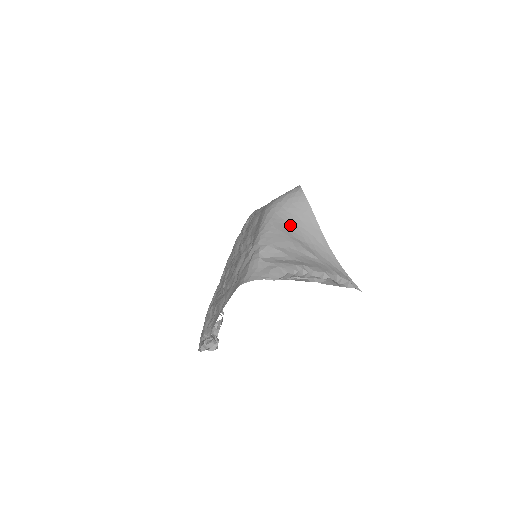
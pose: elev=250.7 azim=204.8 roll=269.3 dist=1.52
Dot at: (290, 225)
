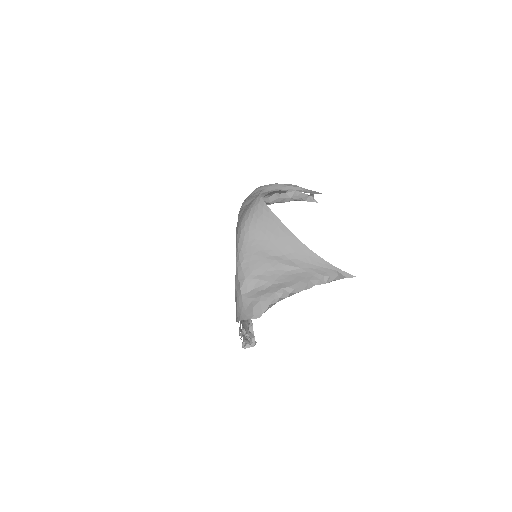
Dot at: (263, 243)
